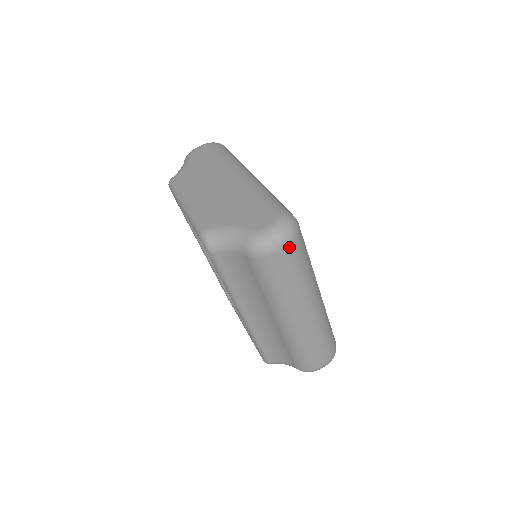
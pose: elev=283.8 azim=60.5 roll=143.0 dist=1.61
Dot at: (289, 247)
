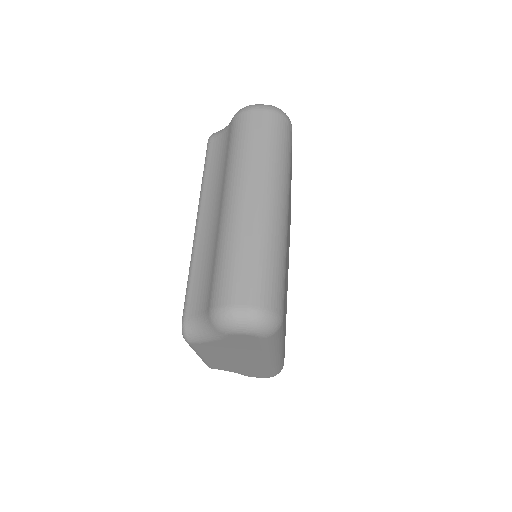
Dot at: (269, 113)
